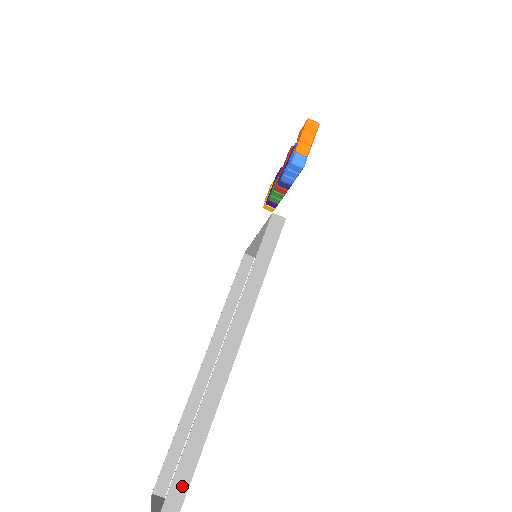
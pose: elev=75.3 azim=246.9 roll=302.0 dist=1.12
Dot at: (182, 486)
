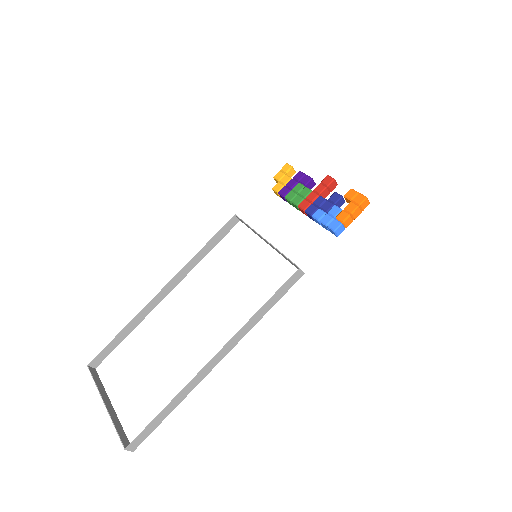
Dot at: (156, 424)
